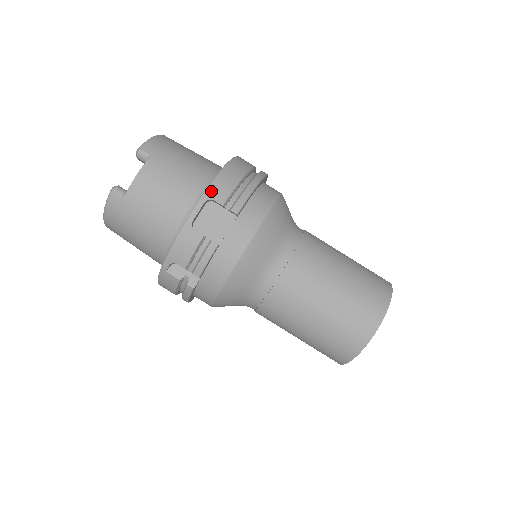
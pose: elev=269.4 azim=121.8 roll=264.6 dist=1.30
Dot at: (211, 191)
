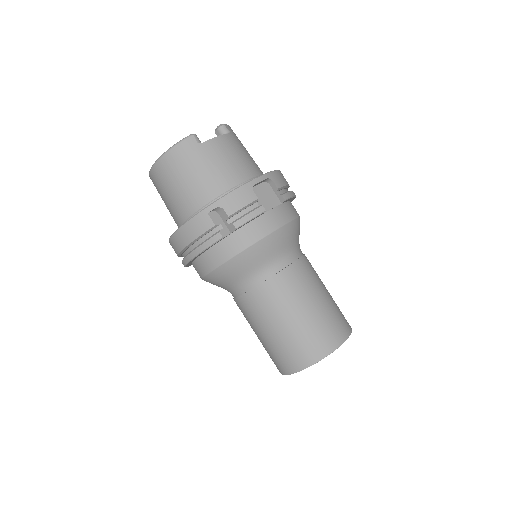
Dot at: (273, 175)
